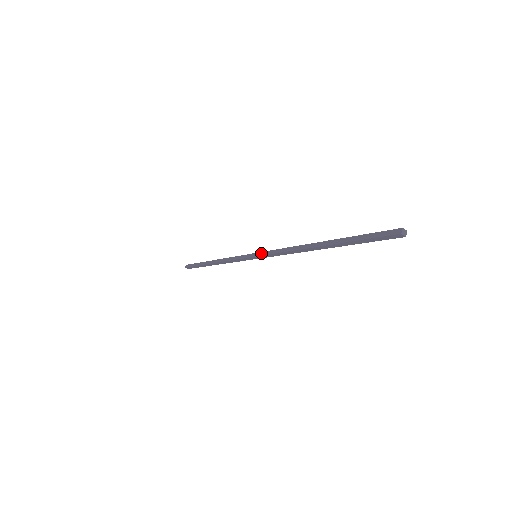
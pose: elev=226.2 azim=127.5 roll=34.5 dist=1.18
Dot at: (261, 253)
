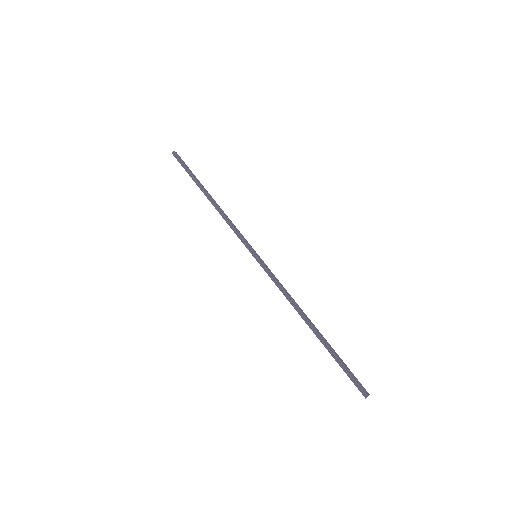
Dot at: (262, 264)
